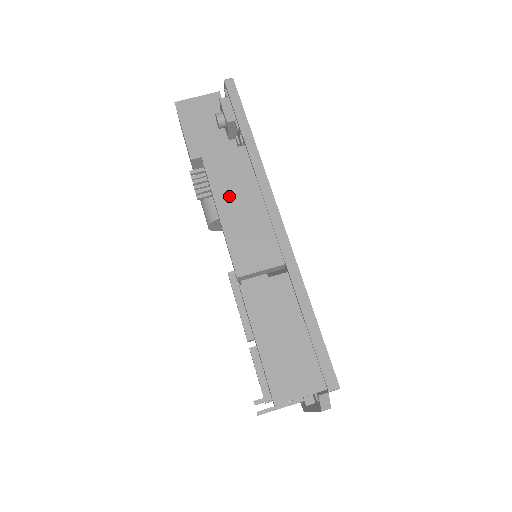
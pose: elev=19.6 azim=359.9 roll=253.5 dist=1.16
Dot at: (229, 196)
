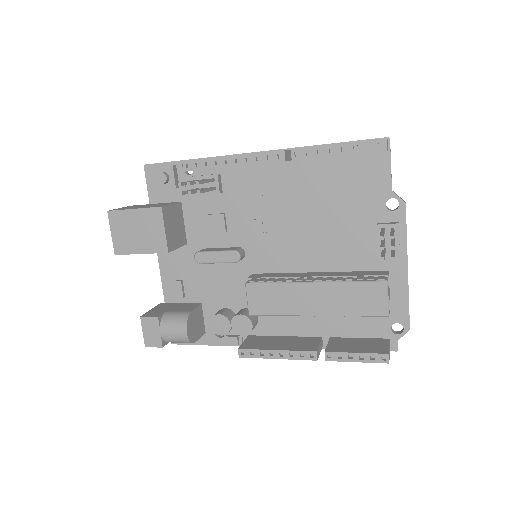
Dot at: occluded
